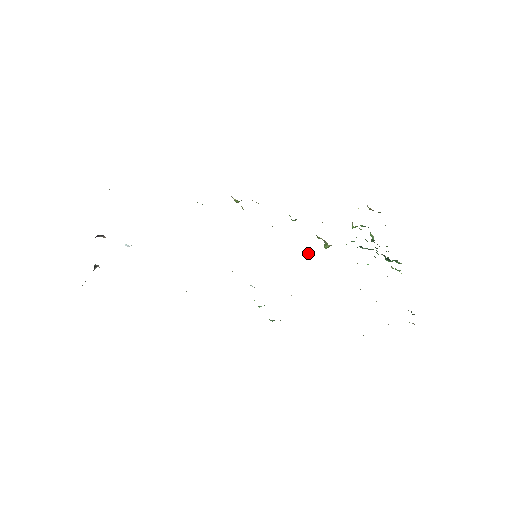
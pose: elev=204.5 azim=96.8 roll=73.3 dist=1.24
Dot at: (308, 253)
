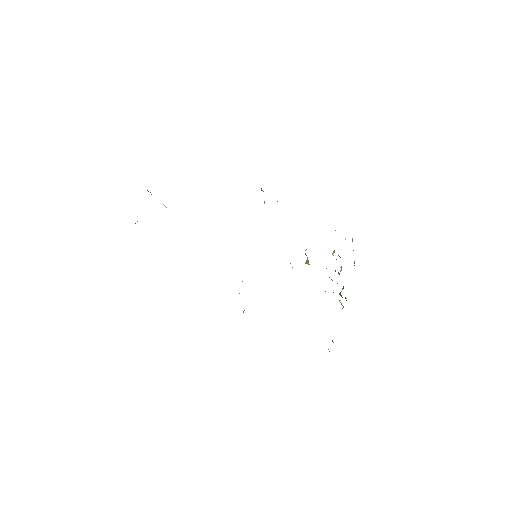
Dot at: (292, 267)
